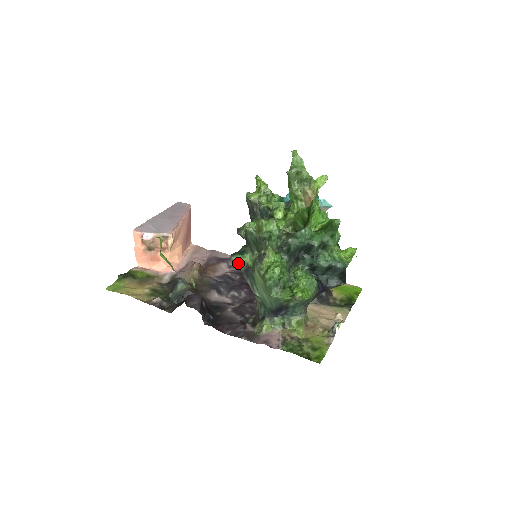
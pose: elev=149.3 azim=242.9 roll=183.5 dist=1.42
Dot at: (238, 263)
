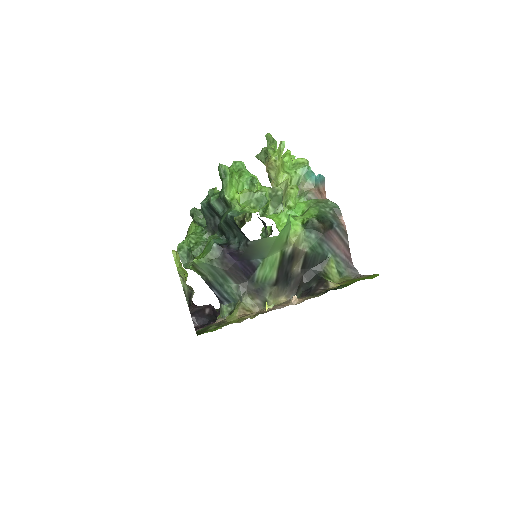
Dot at: occluded
